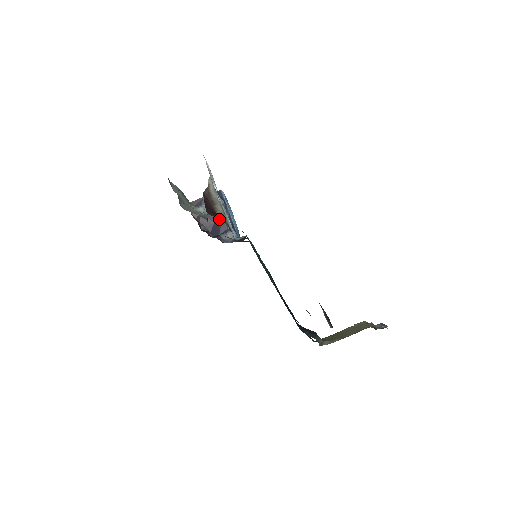
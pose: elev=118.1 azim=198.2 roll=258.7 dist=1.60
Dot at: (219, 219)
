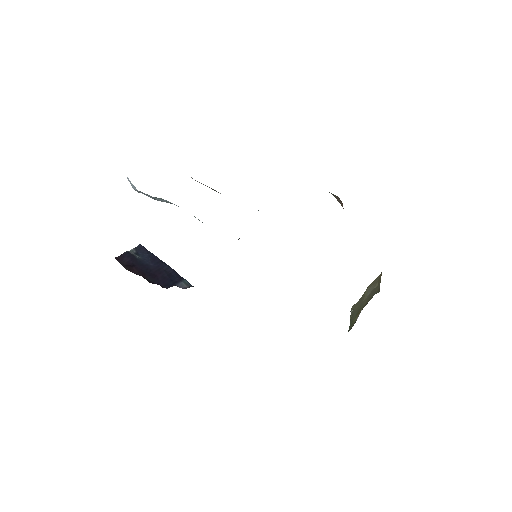
Dot at: occluded
